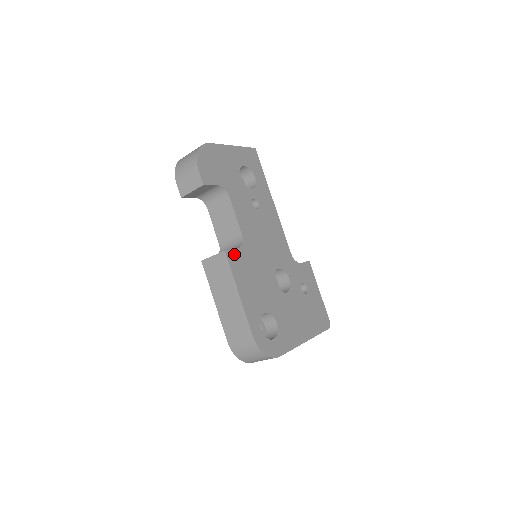
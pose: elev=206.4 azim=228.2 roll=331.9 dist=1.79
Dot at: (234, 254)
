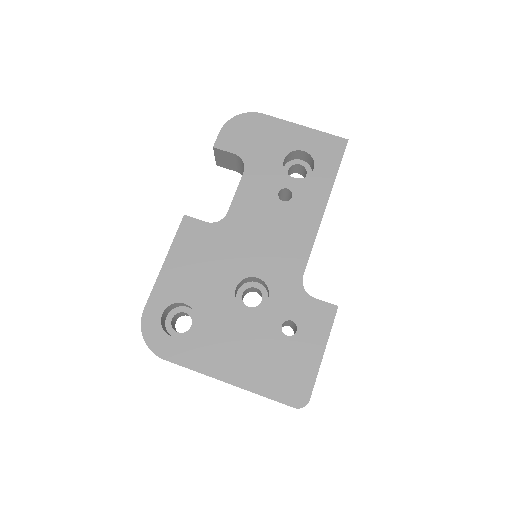
Dot at: (195, 224)
